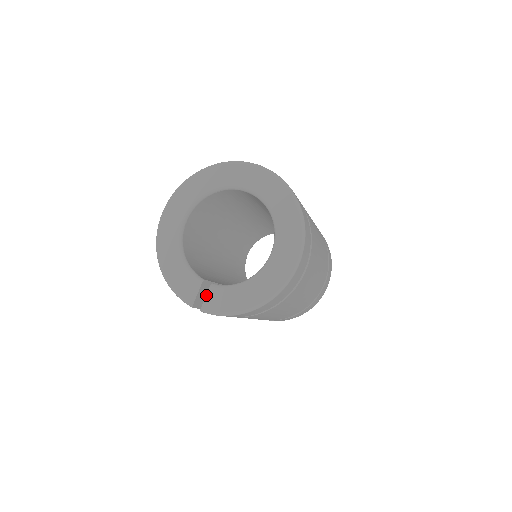
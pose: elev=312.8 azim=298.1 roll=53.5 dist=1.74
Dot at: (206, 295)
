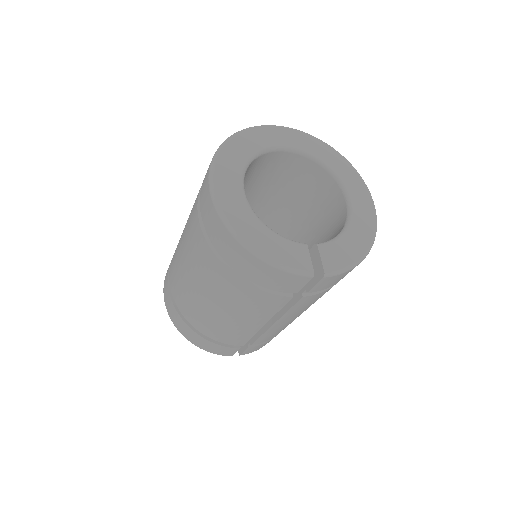
Dot at: (320, 256)
